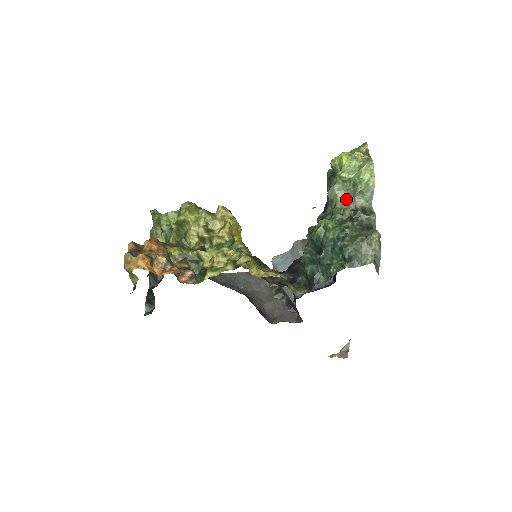
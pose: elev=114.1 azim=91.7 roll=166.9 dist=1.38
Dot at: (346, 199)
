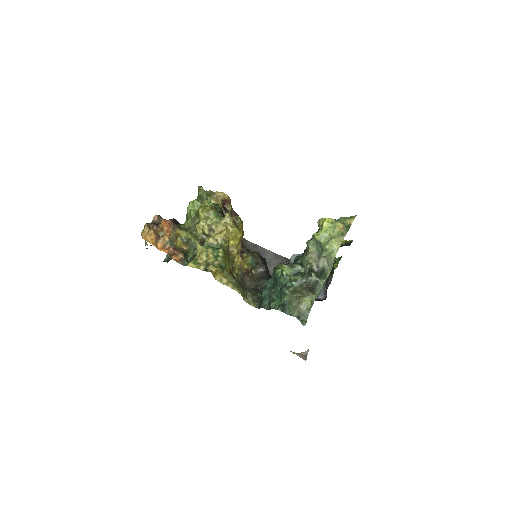
Dot at: (314, 256)
